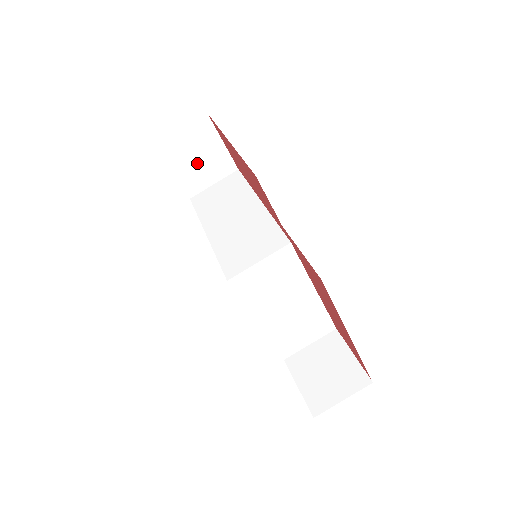
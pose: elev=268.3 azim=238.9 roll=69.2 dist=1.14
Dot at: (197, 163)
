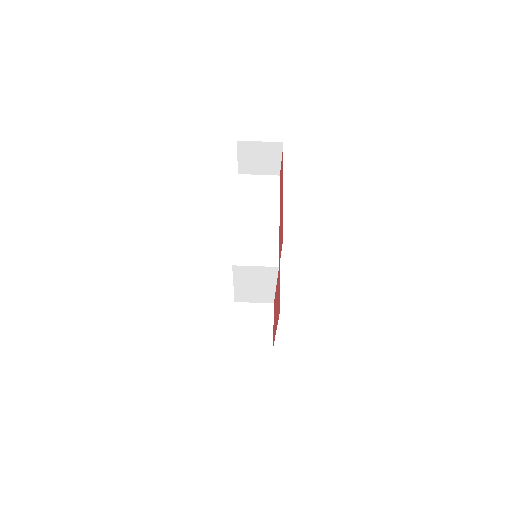
Dot at: (257, 161)
